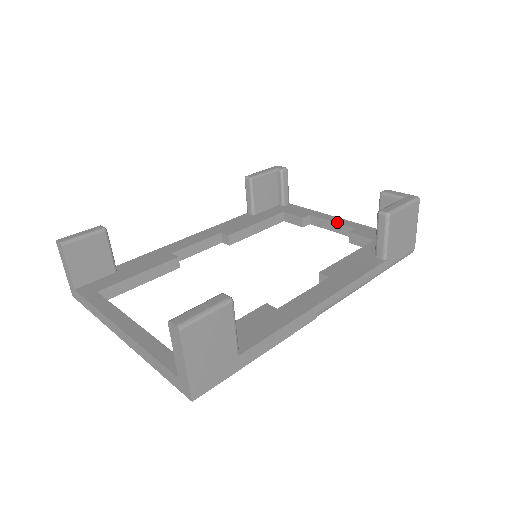
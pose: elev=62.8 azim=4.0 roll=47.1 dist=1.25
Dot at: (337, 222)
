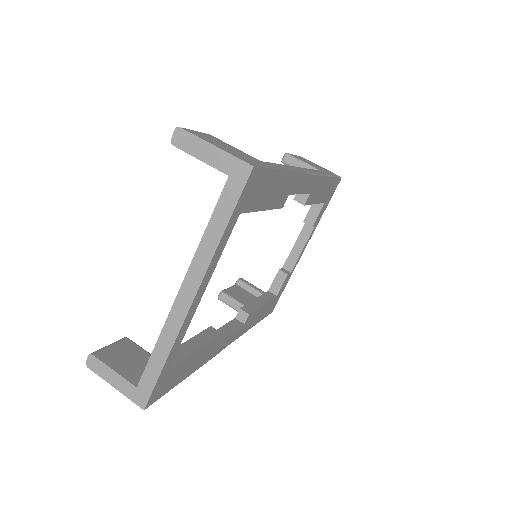
Dot at: (296, 240)
